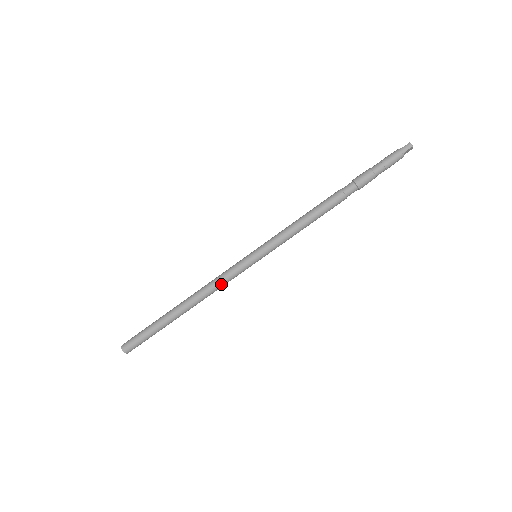
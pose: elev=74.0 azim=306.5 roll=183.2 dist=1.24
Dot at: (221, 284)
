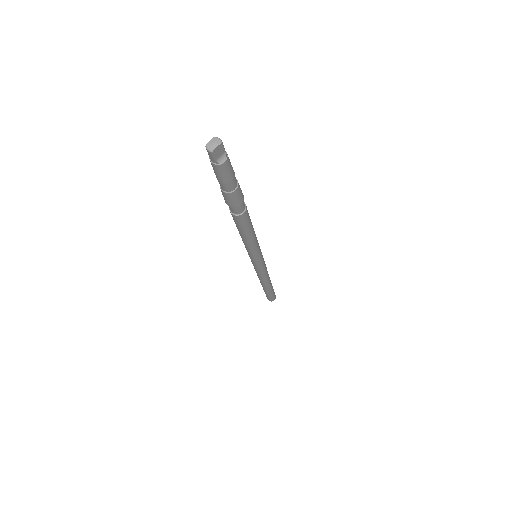
Dot at: (261, 275)
